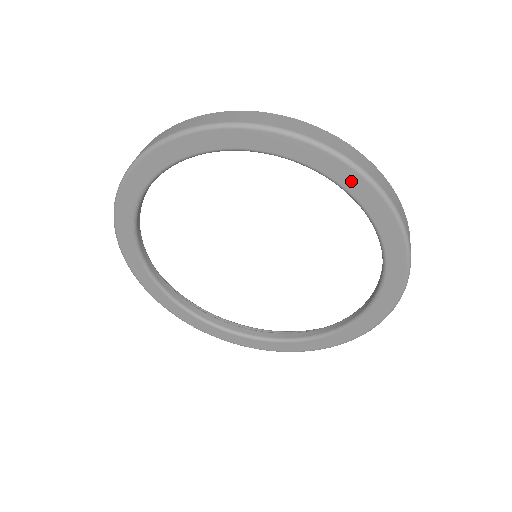
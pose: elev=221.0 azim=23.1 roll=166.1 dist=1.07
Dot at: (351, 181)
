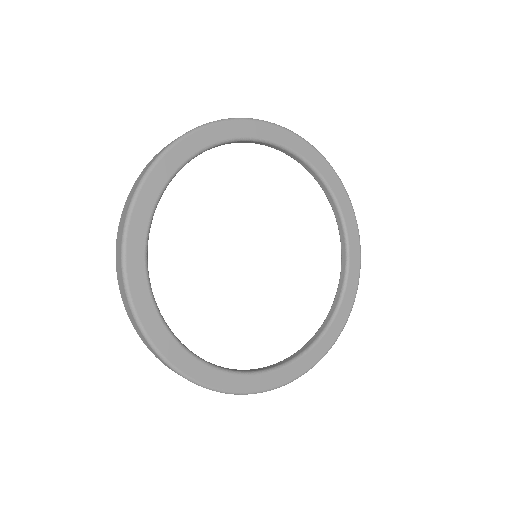
Dot at: (273, 133)
